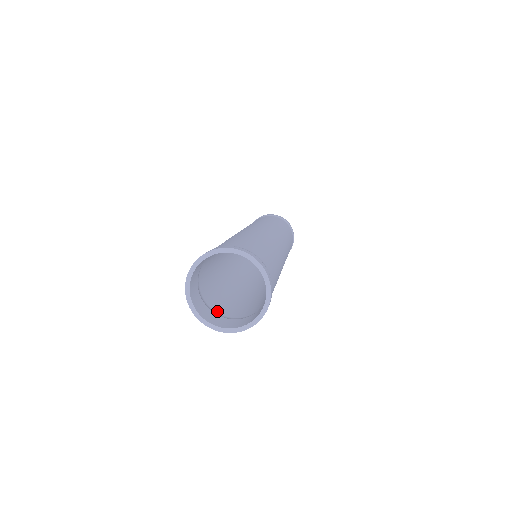
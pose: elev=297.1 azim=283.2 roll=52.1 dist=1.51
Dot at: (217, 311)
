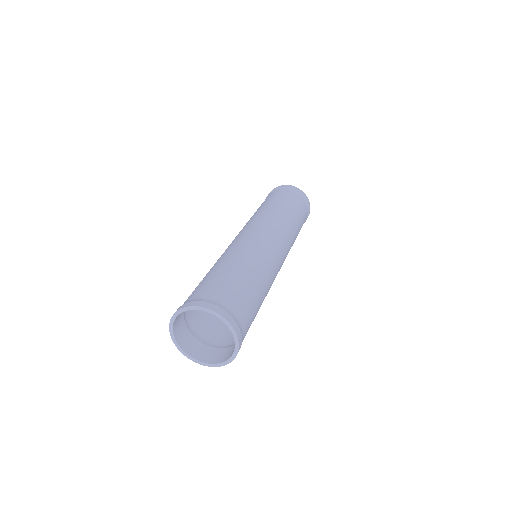
Dot at: (206, 337)
